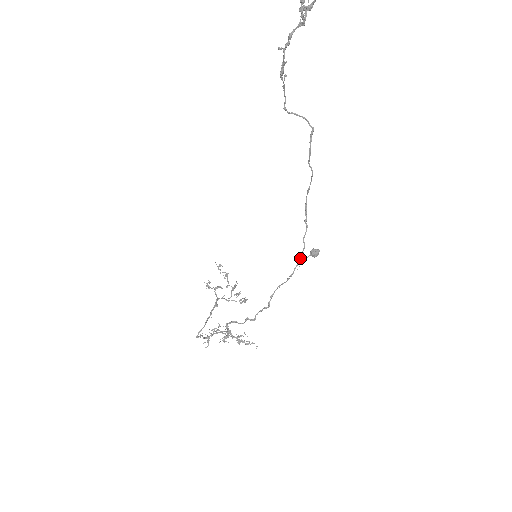
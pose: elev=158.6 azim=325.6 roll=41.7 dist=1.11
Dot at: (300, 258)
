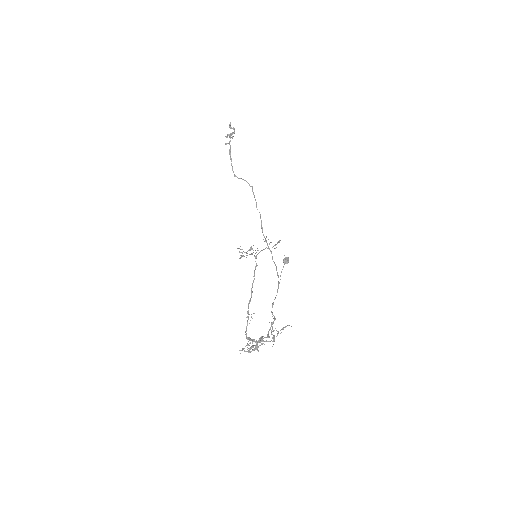
Dot at: (277, 274)
